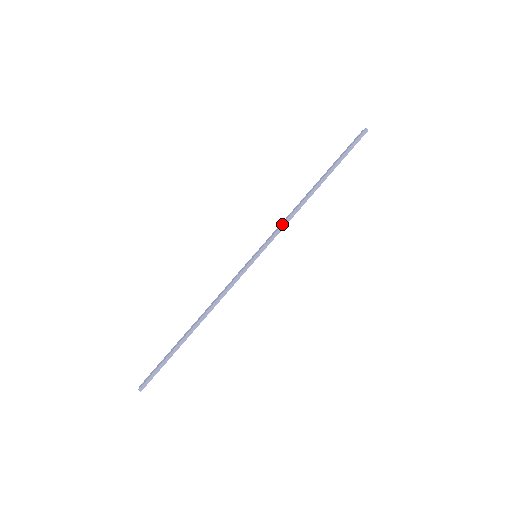
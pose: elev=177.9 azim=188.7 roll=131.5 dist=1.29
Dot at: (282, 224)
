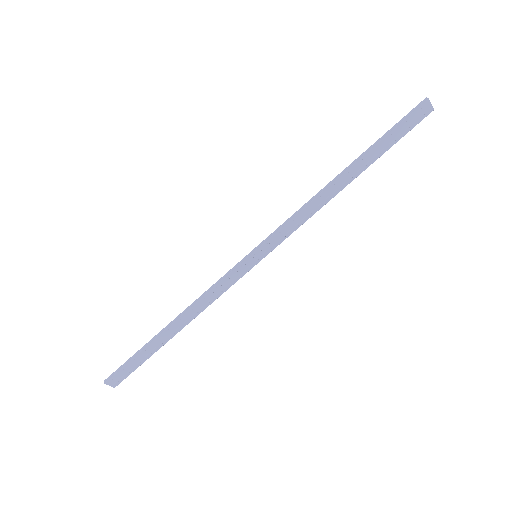
Dot at: (290, 217)
